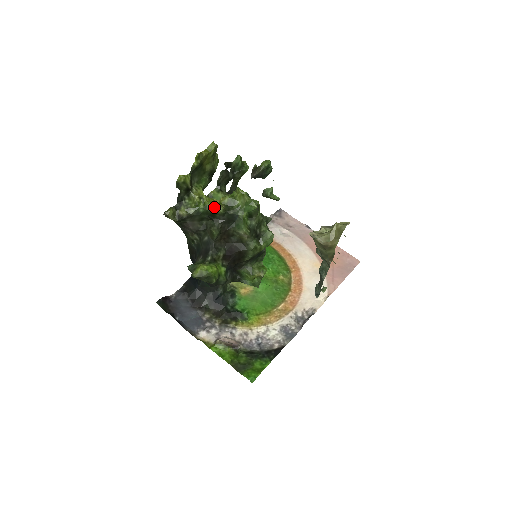
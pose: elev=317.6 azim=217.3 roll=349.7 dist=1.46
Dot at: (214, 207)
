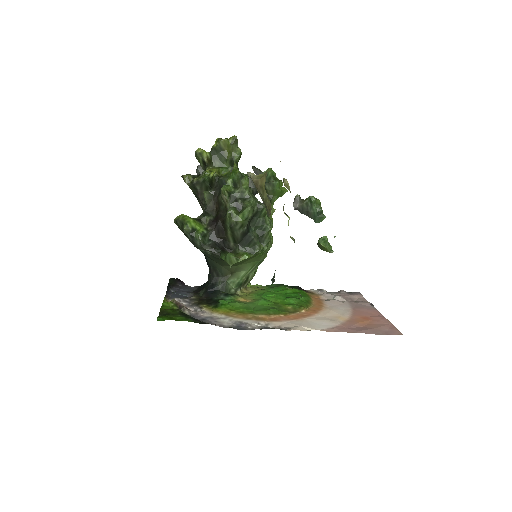
Dot at: occluded
